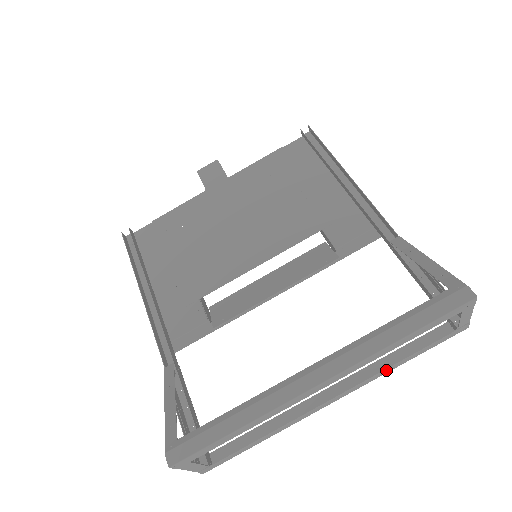
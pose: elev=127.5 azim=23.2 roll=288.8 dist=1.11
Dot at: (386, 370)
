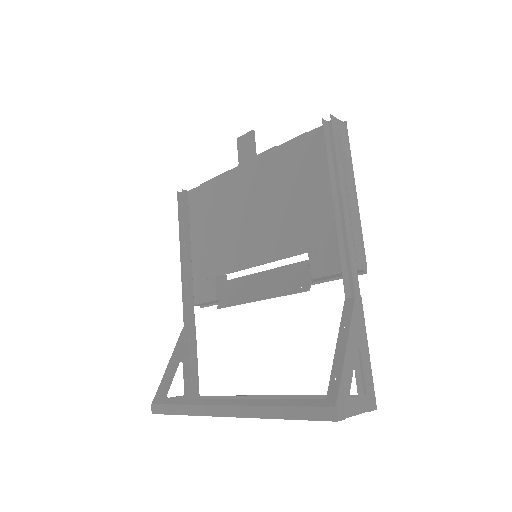
Dot at: occluded
